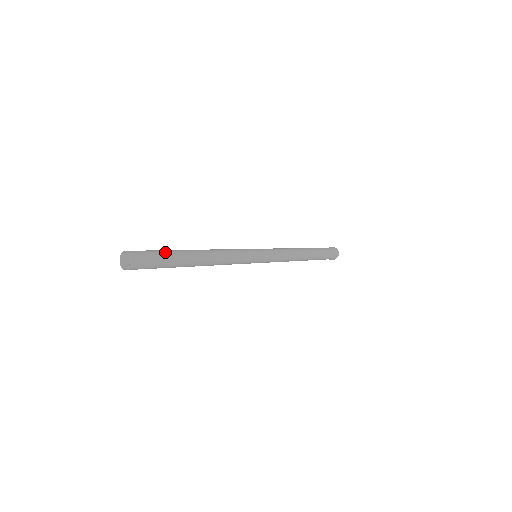
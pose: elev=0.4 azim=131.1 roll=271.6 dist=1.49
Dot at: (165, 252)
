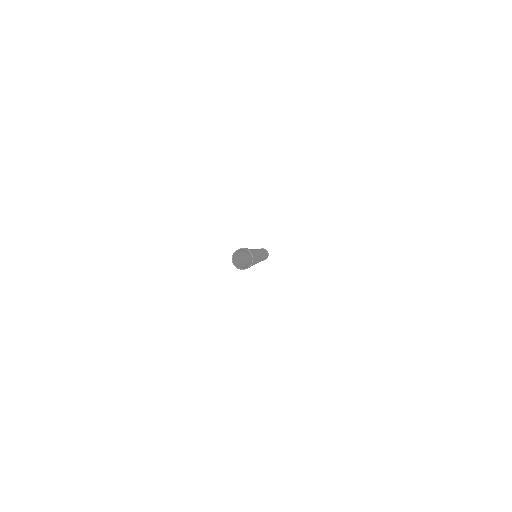
Dot at: occluded
